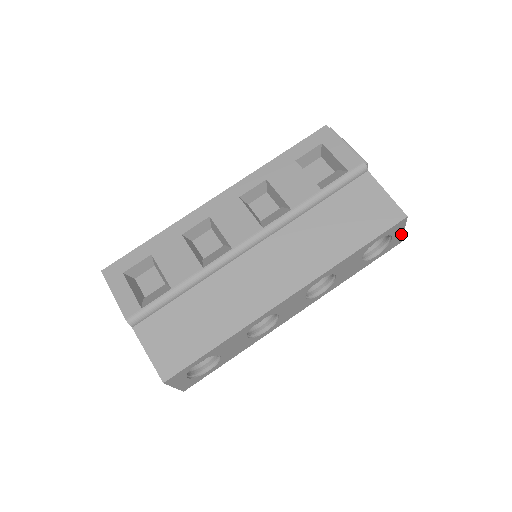
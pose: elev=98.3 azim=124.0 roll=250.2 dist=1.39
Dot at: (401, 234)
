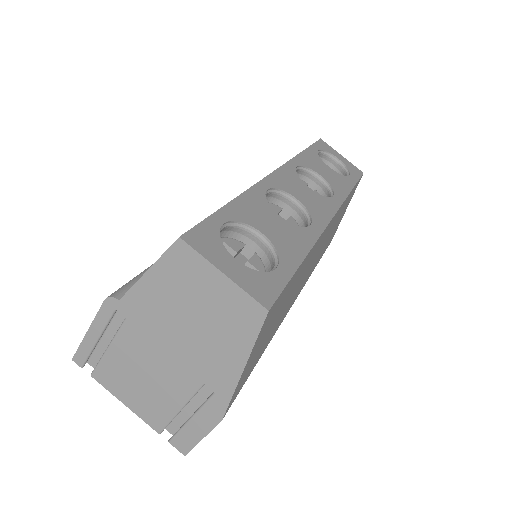
Dot at: (346, 161)
